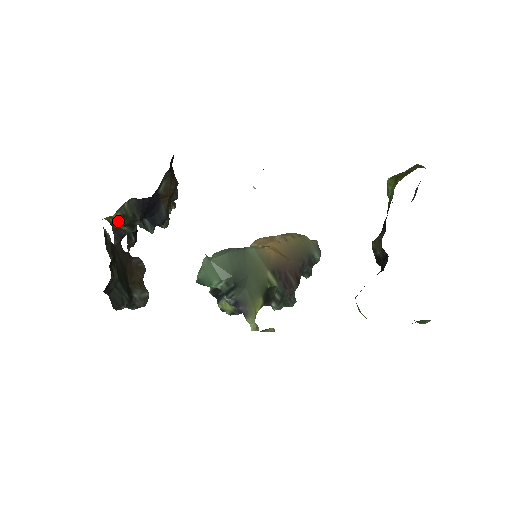
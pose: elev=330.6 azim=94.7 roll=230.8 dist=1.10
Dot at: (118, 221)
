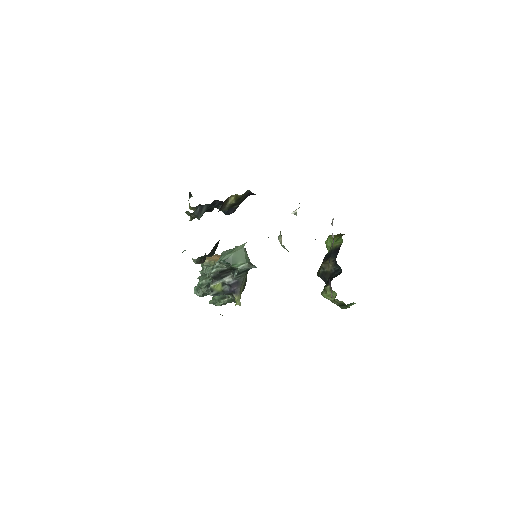
Dot at: (236, 200)
